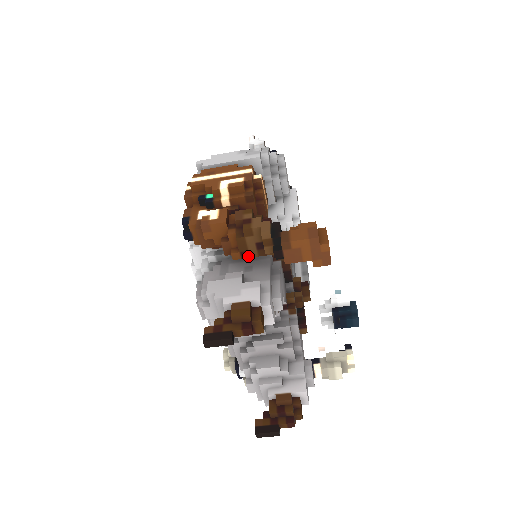
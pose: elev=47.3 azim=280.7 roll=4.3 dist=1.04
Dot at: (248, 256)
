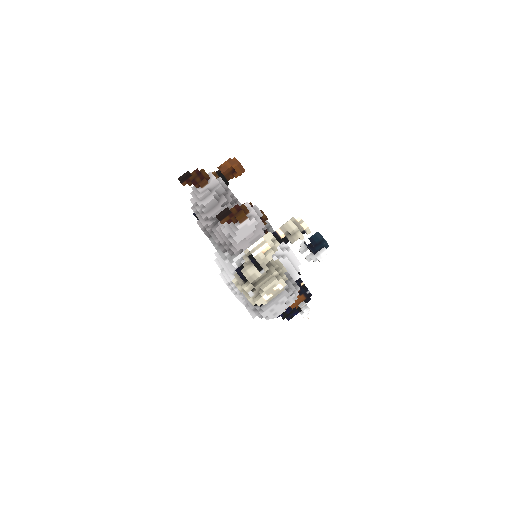
Dot at: occluded
